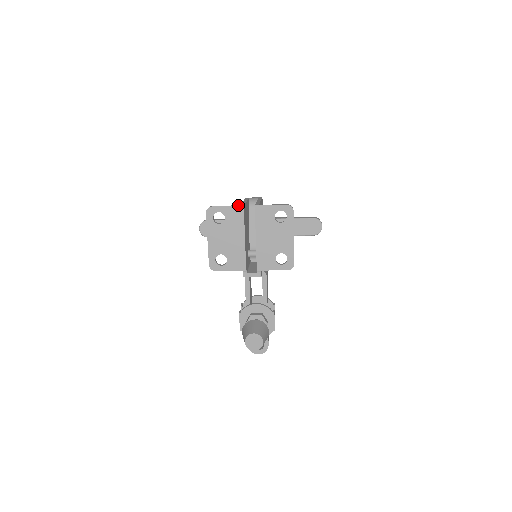
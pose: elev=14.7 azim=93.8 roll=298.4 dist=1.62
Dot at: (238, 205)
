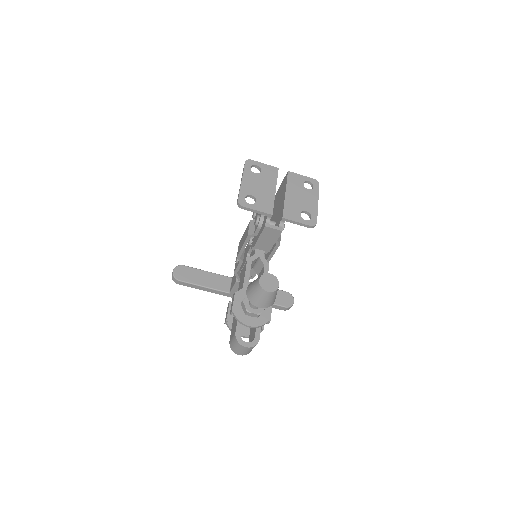
Dot at: (273, 168)
